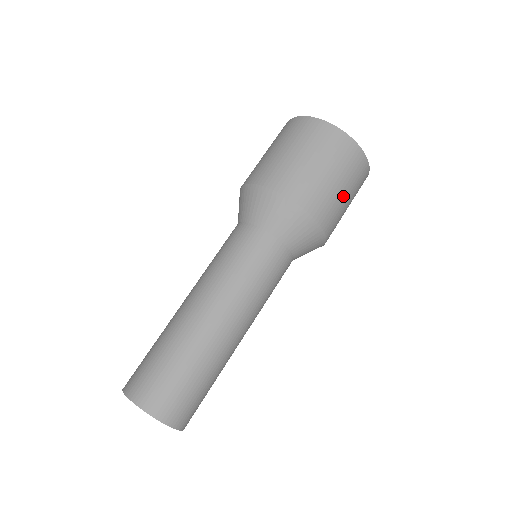
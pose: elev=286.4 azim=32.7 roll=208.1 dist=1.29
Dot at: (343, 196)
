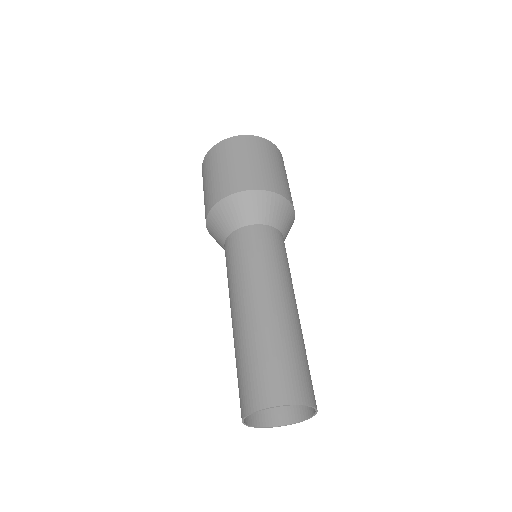
Dot at: occluded
